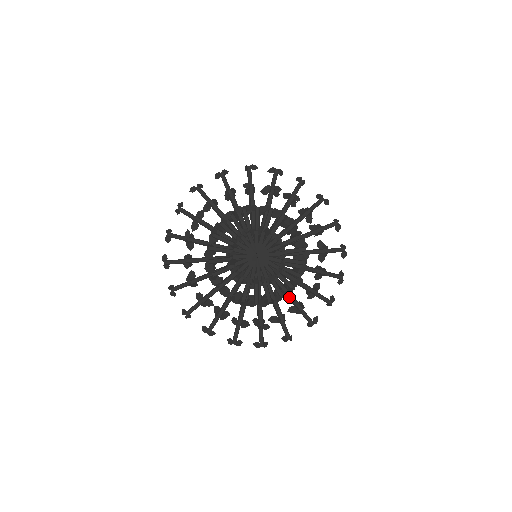
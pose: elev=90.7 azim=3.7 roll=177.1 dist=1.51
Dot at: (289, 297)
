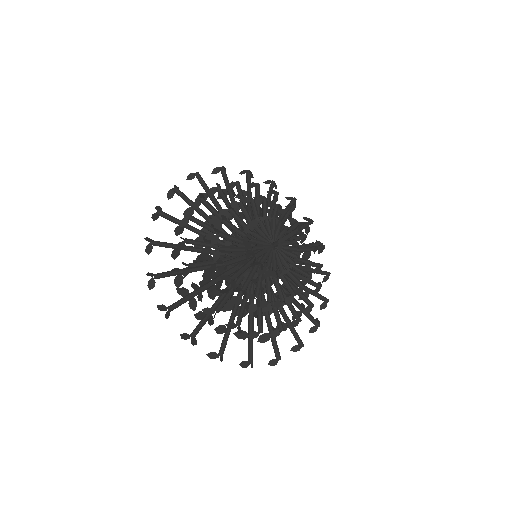
Dot at: occluded
